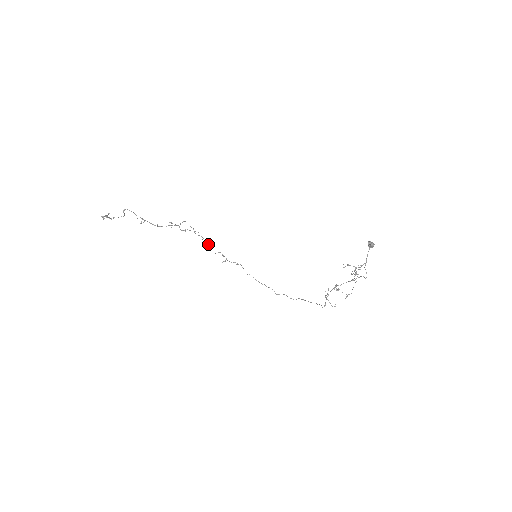
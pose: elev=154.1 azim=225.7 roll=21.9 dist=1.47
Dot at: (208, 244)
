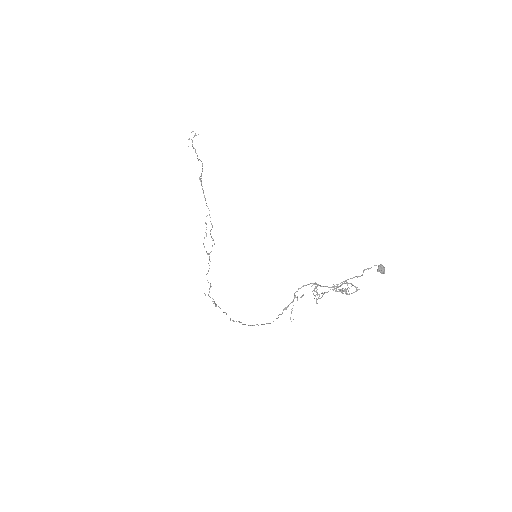
Dot at: (208, 271)
